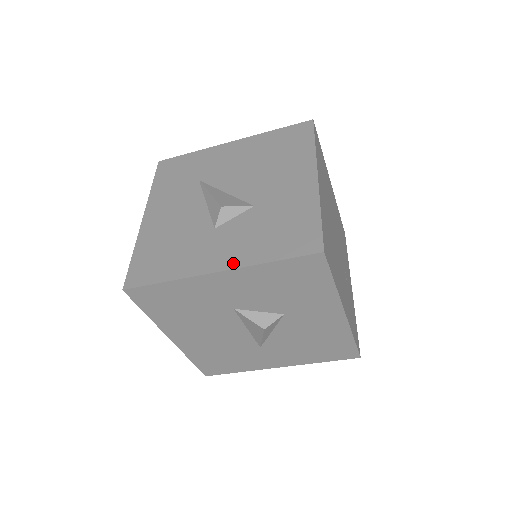
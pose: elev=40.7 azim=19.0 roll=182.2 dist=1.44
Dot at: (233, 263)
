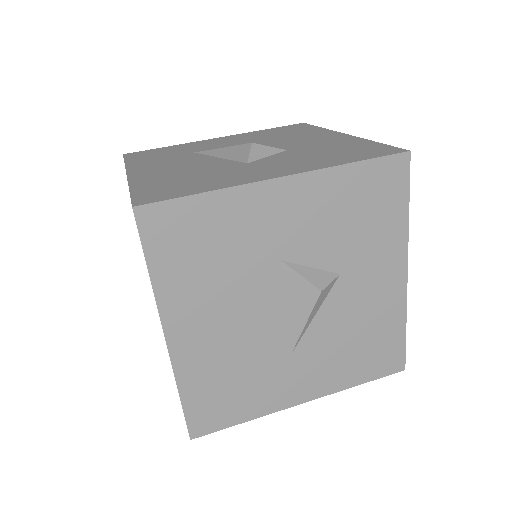
Dot at: (300, 170)
